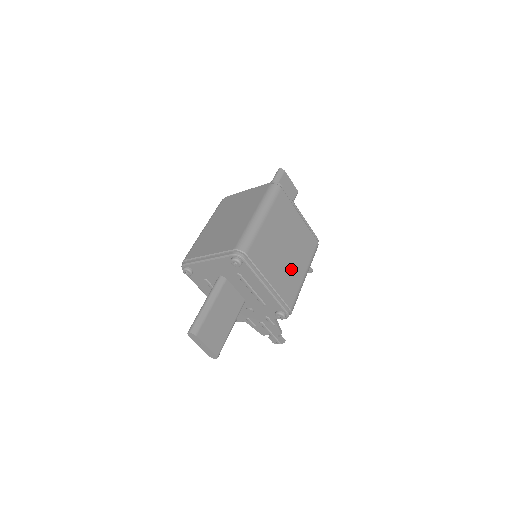
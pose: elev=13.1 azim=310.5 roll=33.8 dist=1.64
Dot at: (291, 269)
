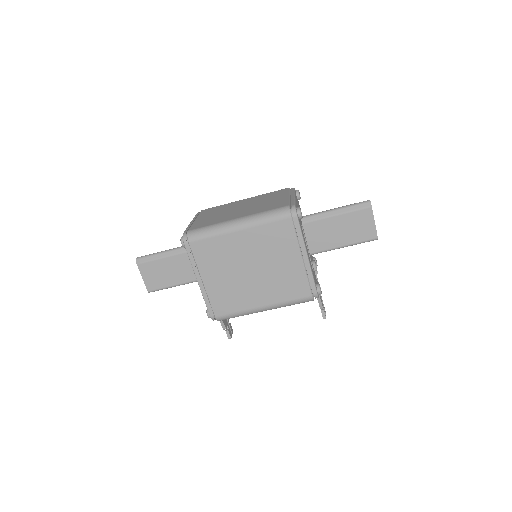
Dot at: (244, 290)
